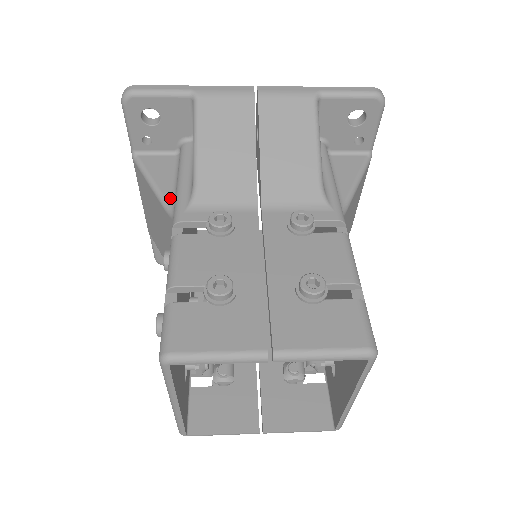
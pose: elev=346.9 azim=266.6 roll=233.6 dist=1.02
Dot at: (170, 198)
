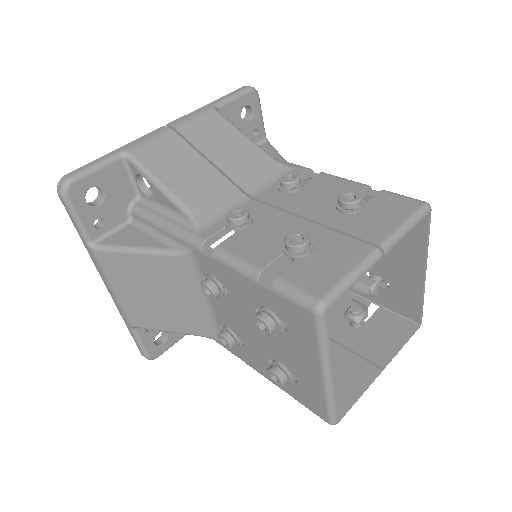
Dot at: (166, 245)
